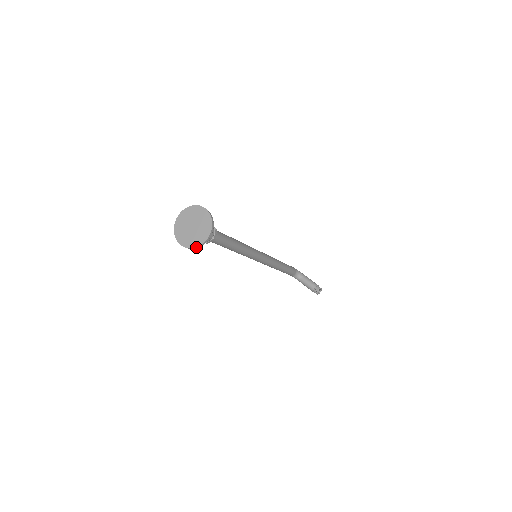
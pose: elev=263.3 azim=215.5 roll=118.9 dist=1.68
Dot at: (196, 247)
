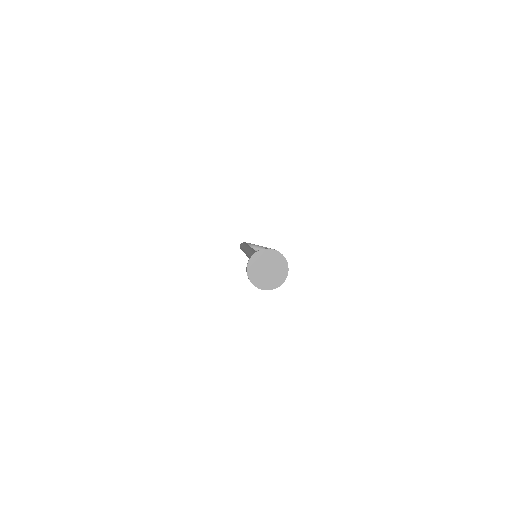
Dot at: occluded
